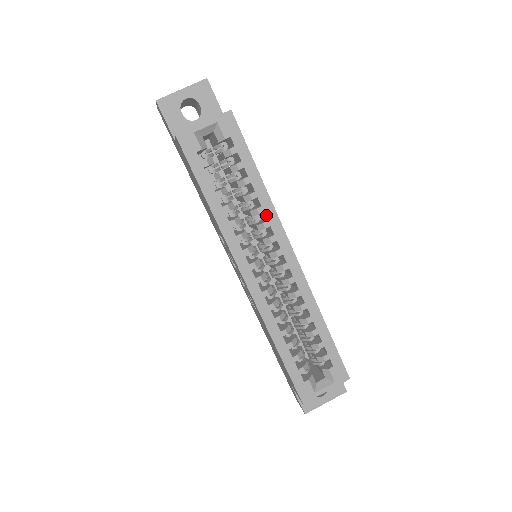
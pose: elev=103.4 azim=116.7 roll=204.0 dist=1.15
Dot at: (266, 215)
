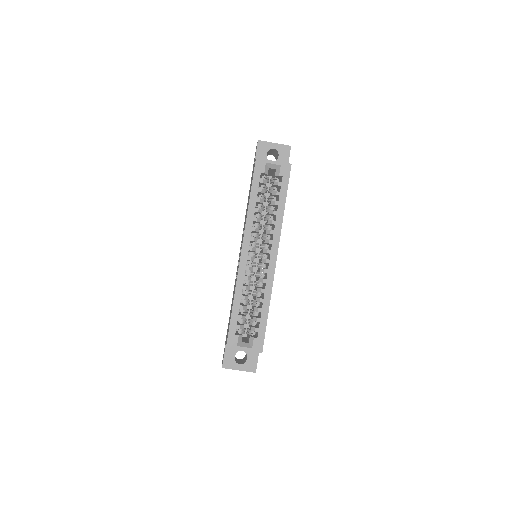
Dot at: (275, 227)
